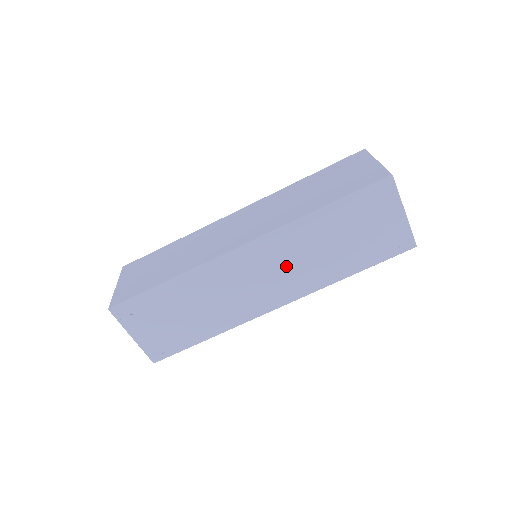
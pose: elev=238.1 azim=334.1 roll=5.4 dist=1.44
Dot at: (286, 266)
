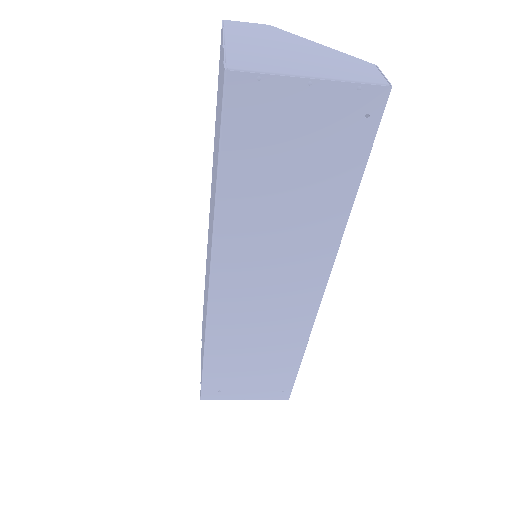
Dot at: (272, 263)
